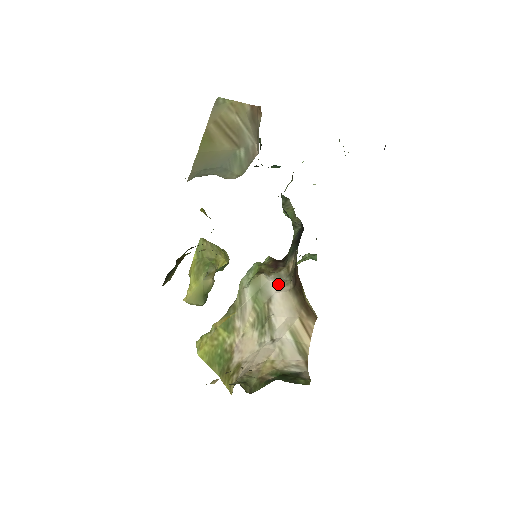
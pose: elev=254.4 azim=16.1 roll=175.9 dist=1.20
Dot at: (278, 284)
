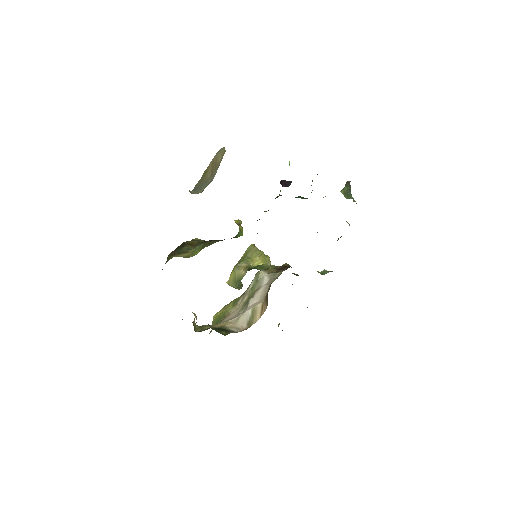
Dot at: (269, 280)
